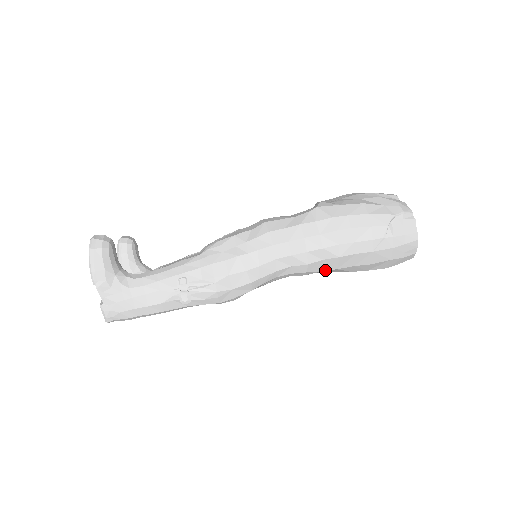
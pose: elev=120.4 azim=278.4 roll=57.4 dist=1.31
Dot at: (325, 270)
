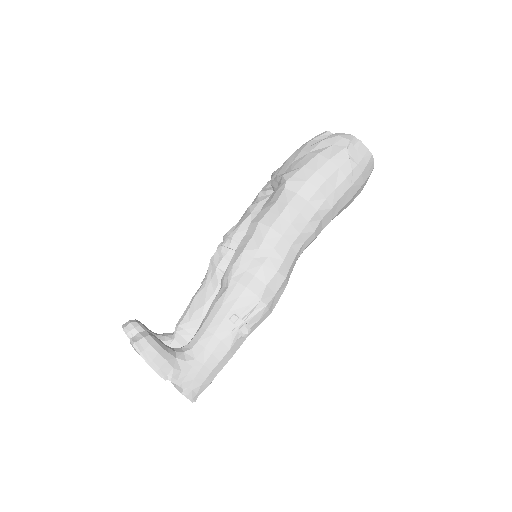
Dot at: occluded
